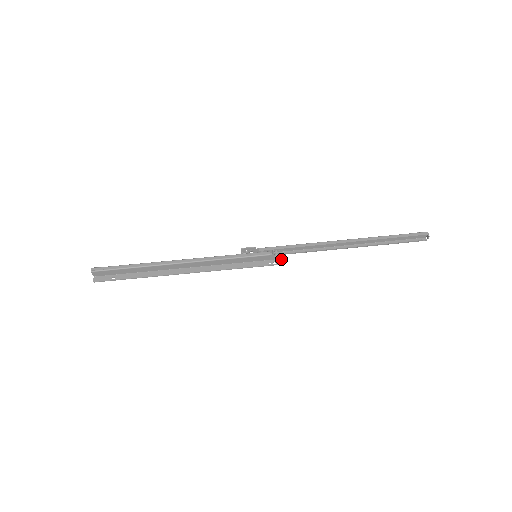
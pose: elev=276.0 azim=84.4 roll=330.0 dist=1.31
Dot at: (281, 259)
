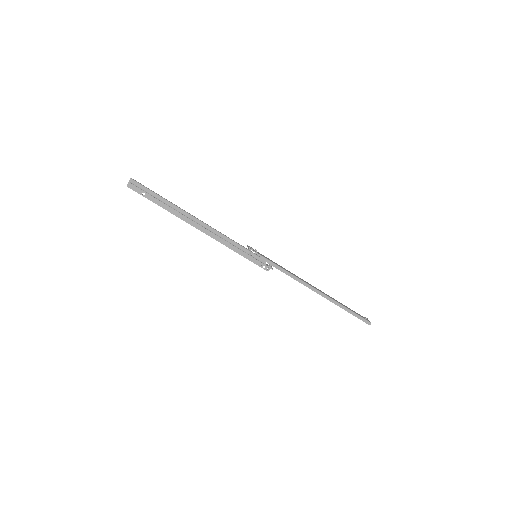
Dot at: occluded
